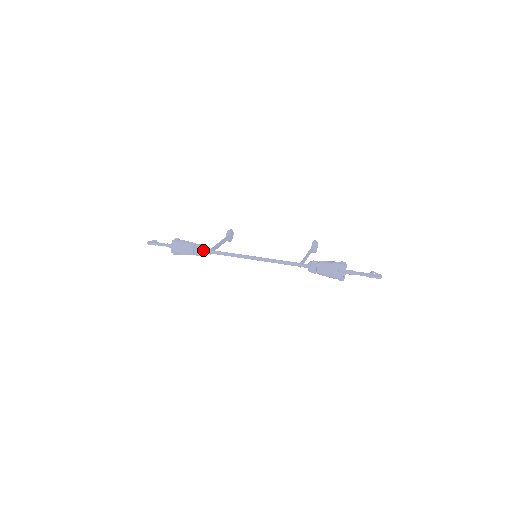
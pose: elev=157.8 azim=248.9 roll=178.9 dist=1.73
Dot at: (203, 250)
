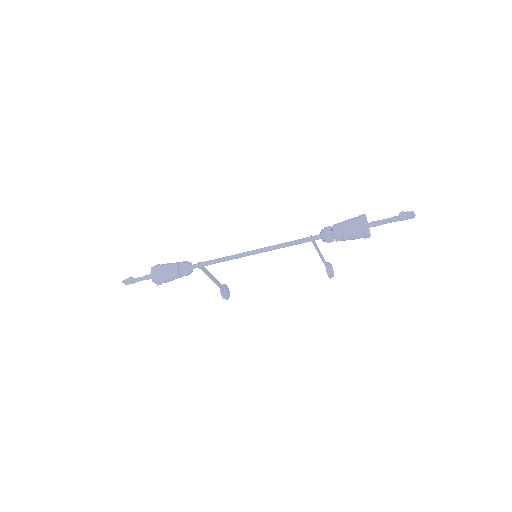
Dot at: (191, 265)
